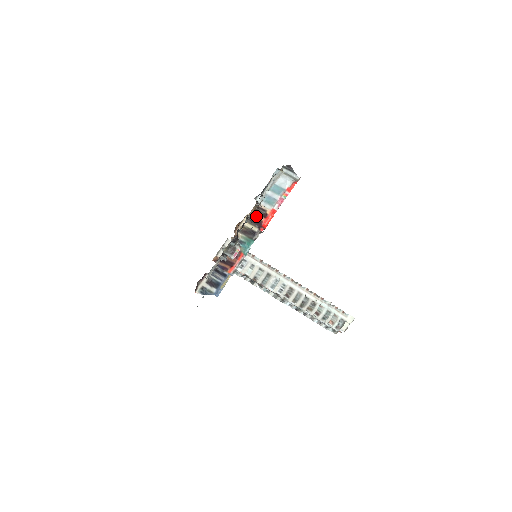
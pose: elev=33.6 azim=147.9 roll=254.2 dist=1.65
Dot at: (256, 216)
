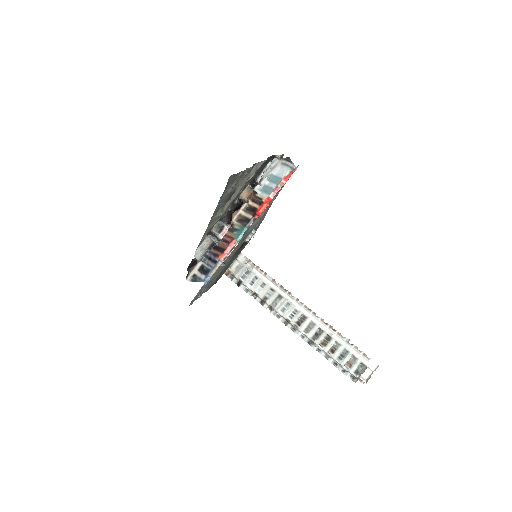
Dot at: (253, 205)
